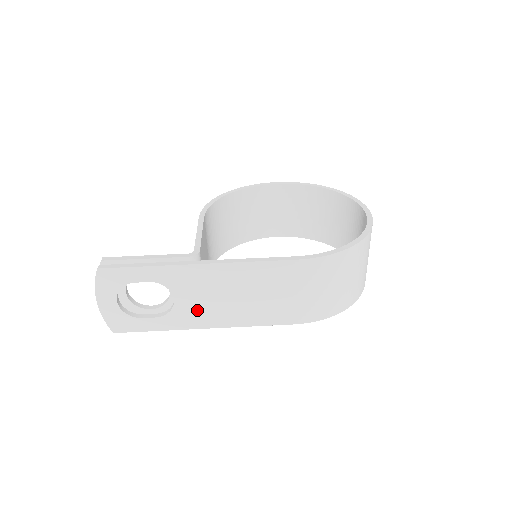
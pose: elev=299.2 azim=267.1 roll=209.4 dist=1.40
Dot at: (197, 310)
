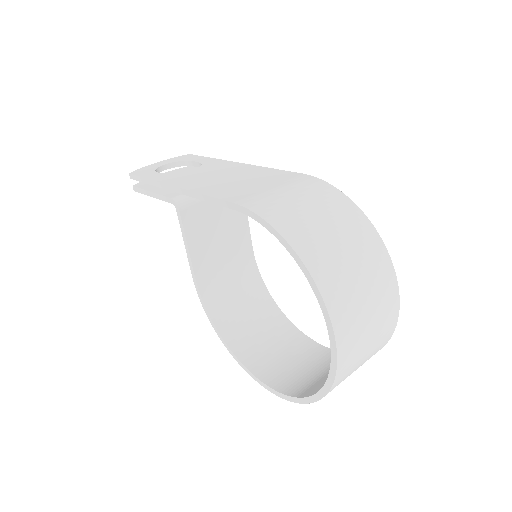
Dot at: (192, 178)
